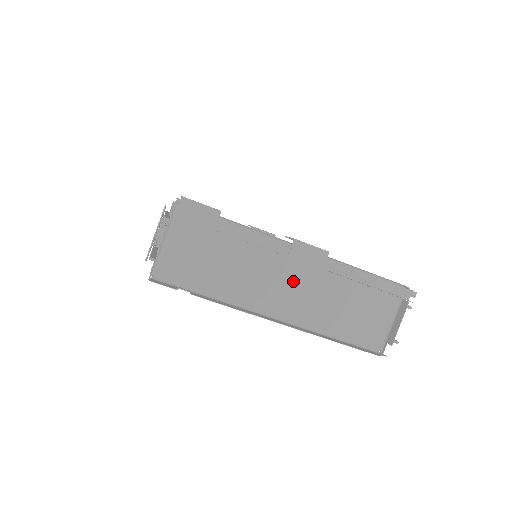
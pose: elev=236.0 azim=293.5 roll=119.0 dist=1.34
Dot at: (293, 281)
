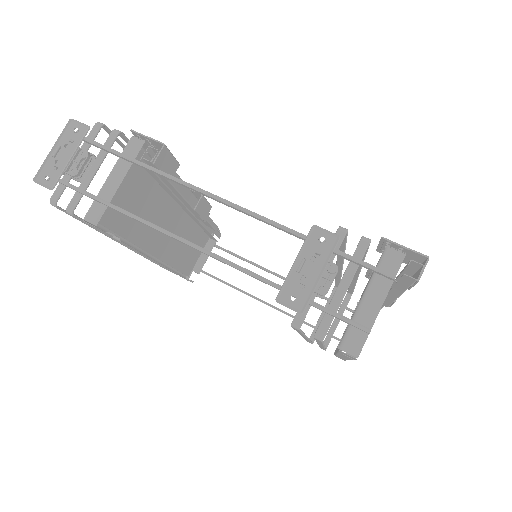
Dot at: occluded
